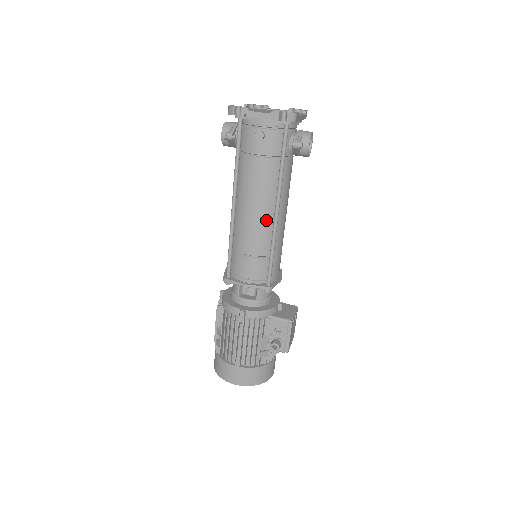
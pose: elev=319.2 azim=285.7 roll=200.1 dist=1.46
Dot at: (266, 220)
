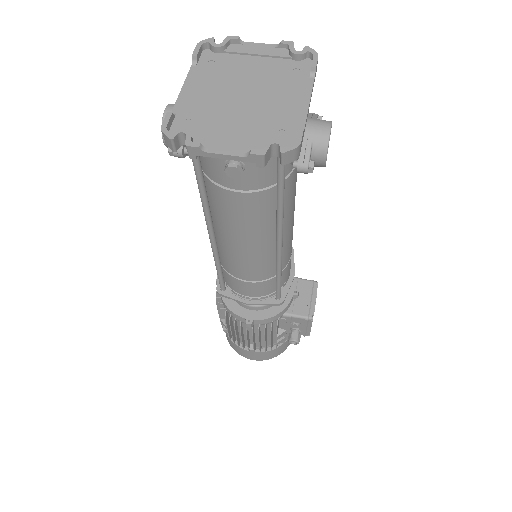
Dot at: (264, 251)
